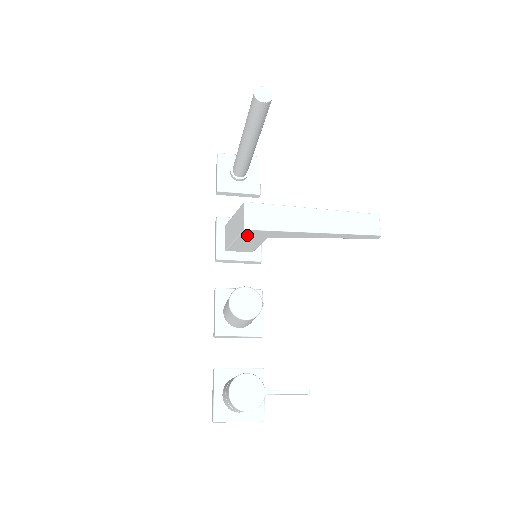
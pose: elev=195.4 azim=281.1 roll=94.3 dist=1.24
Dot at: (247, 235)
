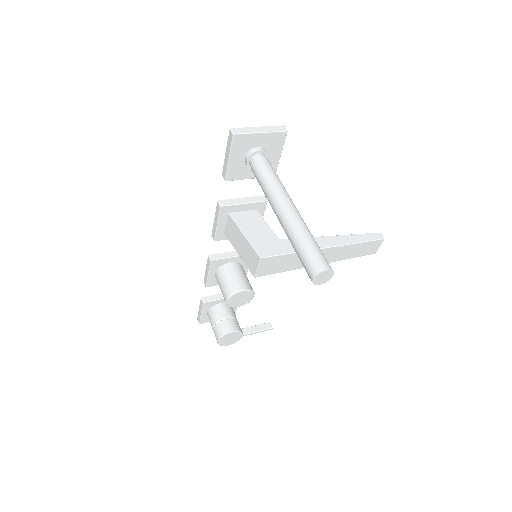
Dot at: occluded
